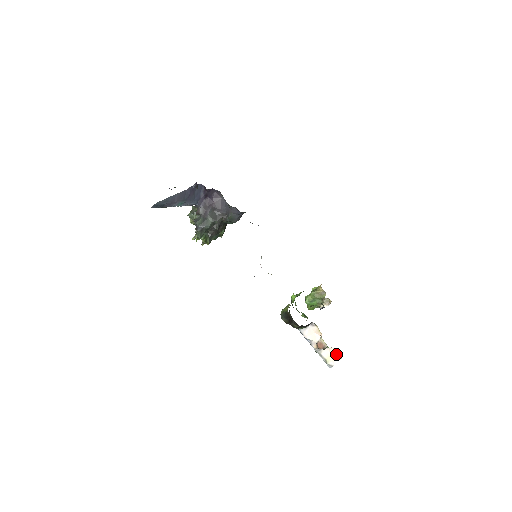
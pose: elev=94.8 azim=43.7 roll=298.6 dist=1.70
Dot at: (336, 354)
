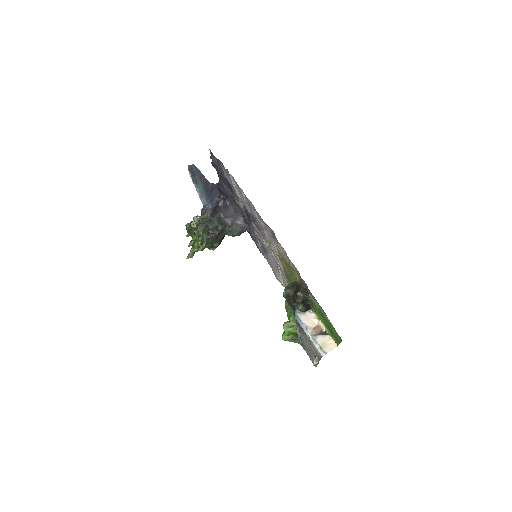
Dot at: (331, 342)
